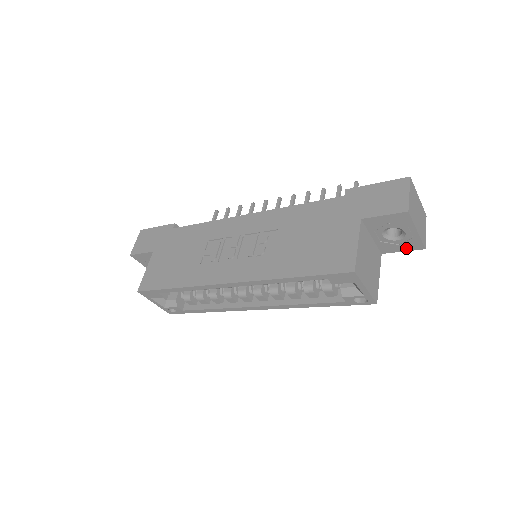
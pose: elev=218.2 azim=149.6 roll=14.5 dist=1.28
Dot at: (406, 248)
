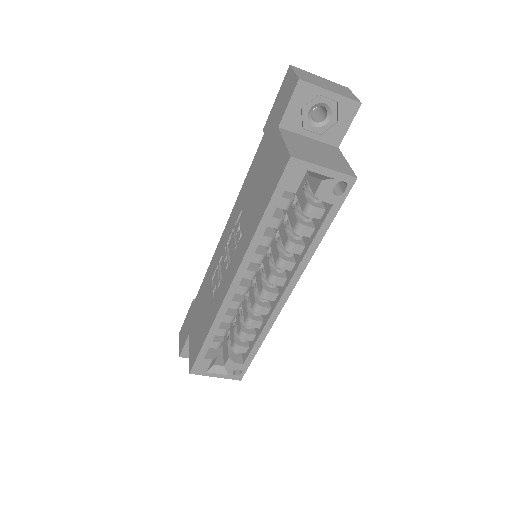
Dot at: (347, 120)
